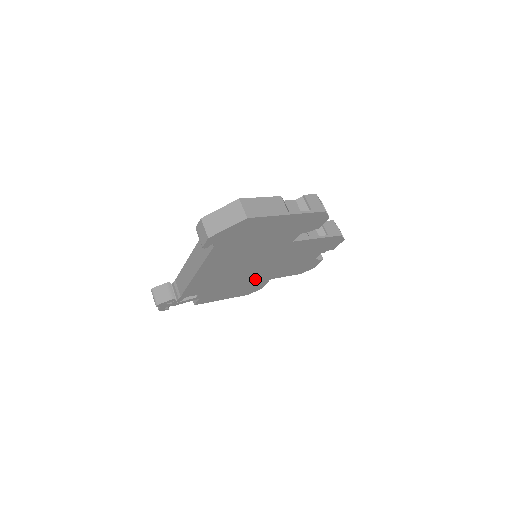
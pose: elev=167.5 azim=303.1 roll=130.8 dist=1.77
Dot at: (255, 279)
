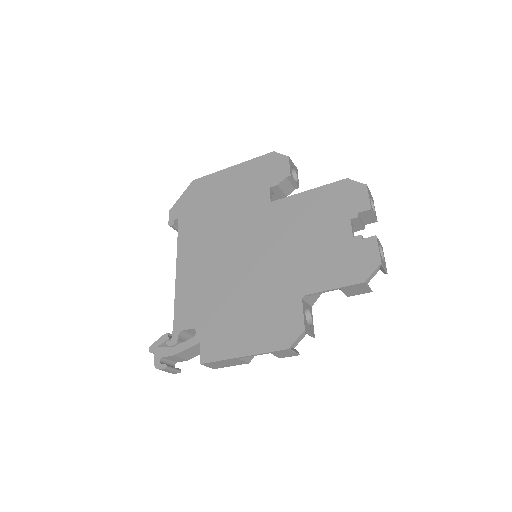
Dot at: (270, 294)
